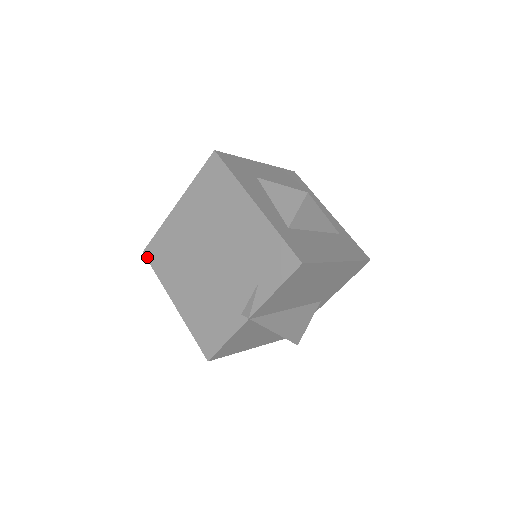
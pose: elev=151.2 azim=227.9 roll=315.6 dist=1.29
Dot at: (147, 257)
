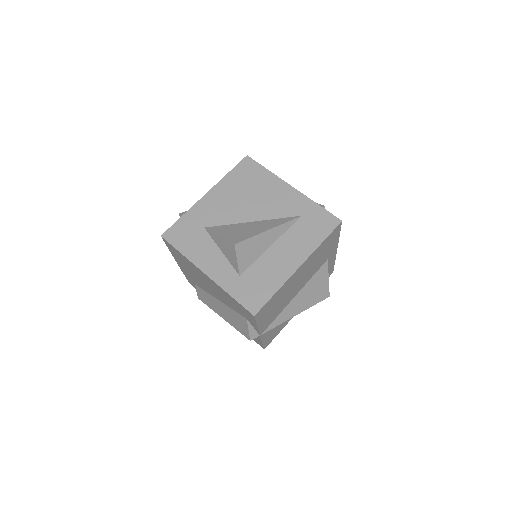
Dot at: occluded
